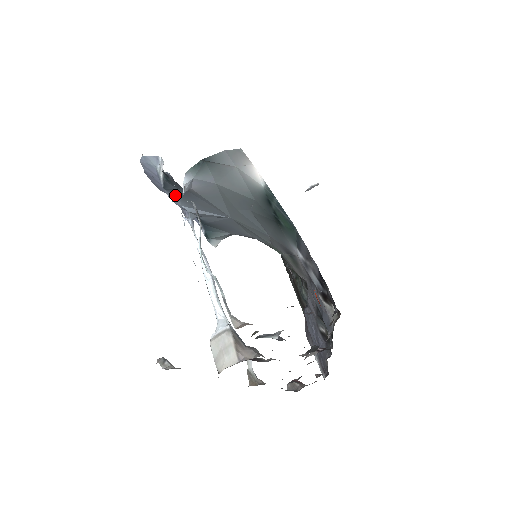
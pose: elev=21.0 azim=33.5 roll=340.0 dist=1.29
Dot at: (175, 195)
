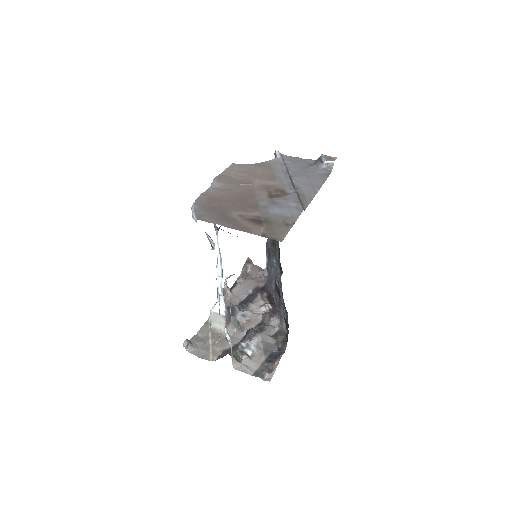
Dot at: occluded
